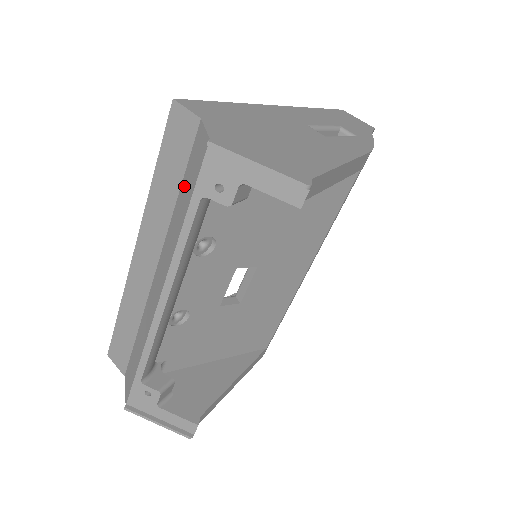
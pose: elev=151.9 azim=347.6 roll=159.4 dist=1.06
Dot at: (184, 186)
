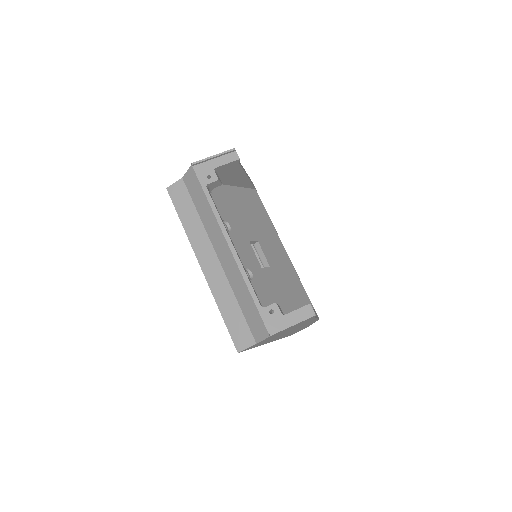
Dot at: (197, 201)
